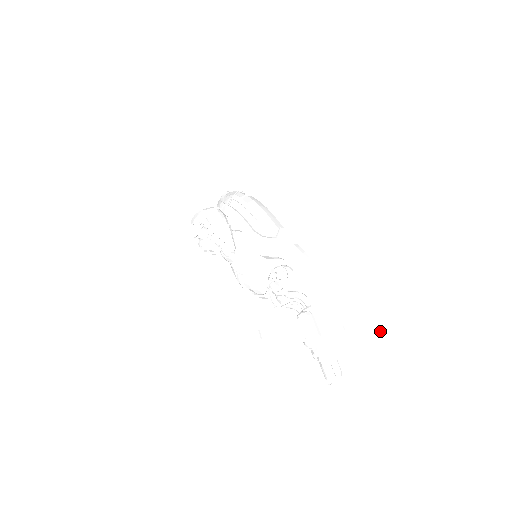
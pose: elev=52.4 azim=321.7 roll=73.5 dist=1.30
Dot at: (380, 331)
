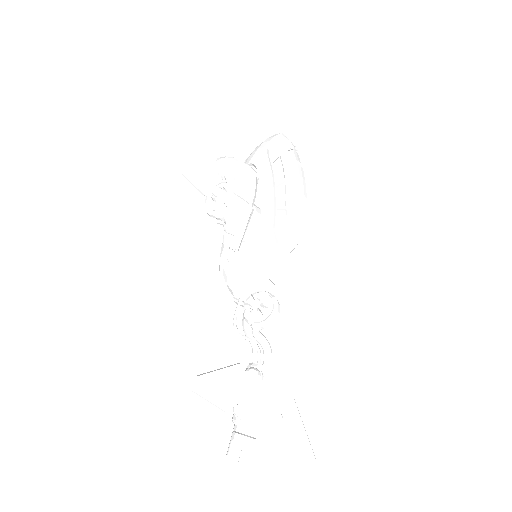
Dot at: (311, 467)
